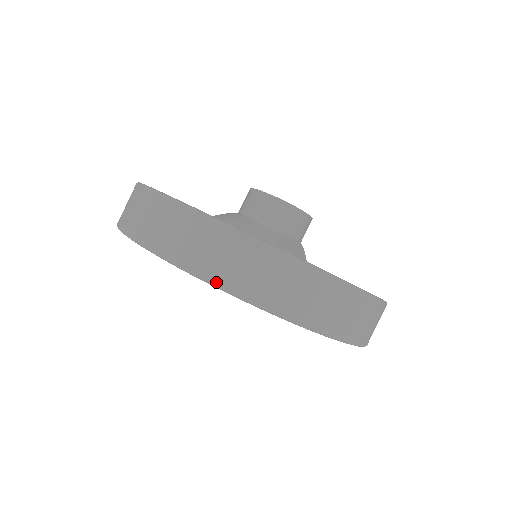
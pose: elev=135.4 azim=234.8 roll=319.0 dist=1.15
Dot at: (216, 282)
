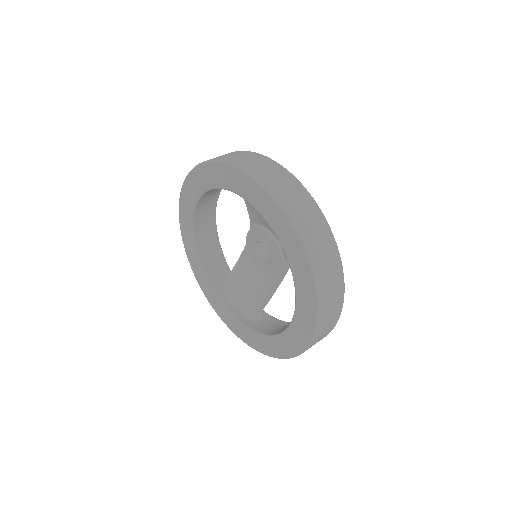
Dot at: (283, 205)
